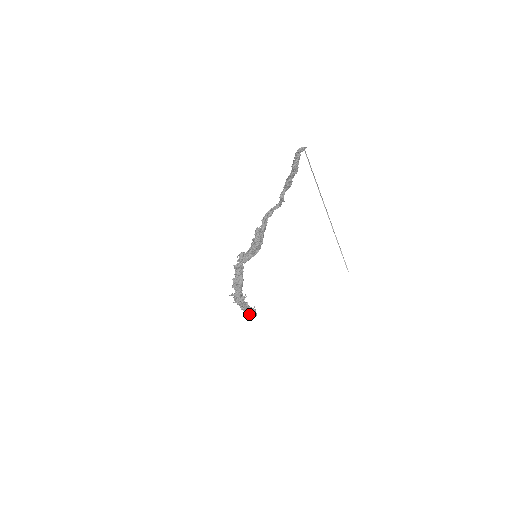
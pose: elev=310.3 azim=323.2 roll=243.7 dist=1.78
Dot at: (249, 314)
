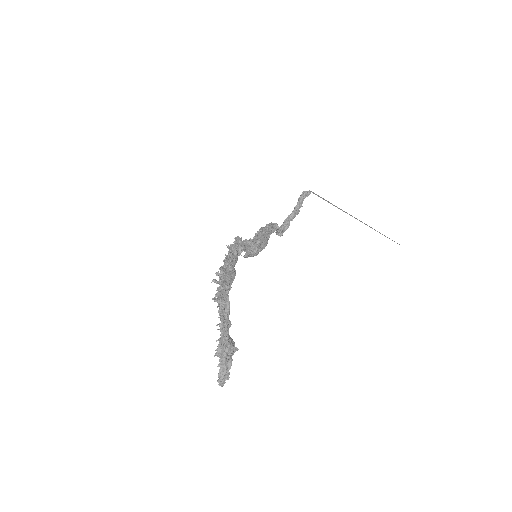
Dot at: (226, 351)
